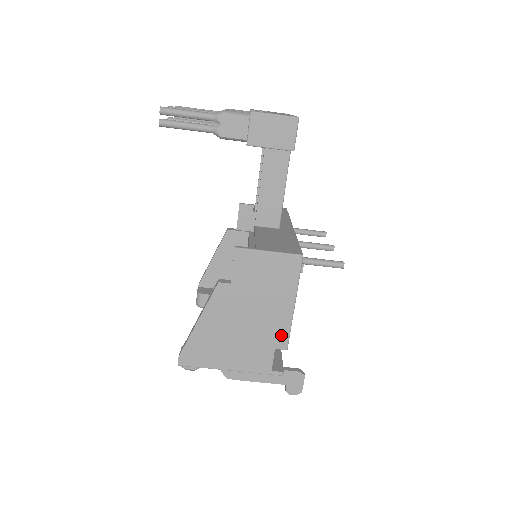
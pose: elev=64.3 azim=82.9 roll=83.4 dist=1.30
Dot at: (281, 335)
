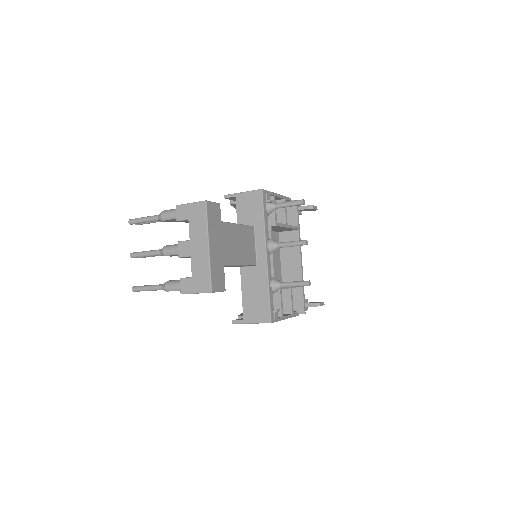
Dot at: occluded
